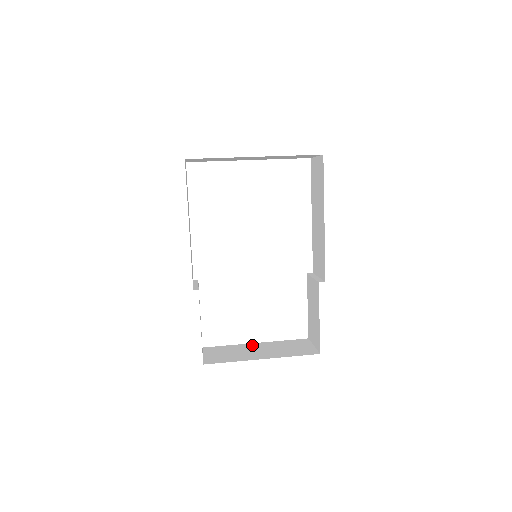
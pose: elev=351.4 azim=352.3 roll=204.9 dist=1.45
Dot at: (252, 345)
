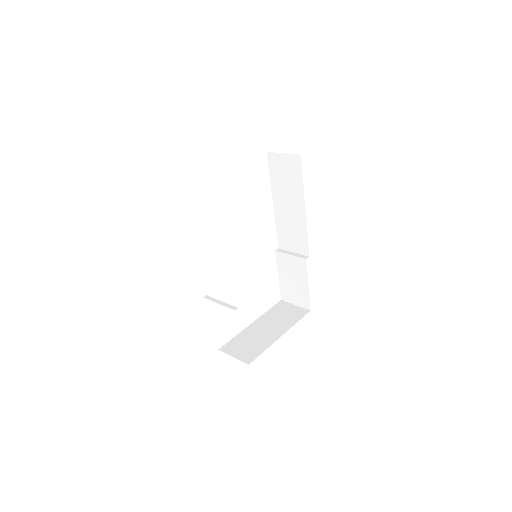
Dot at: (253, 327)
